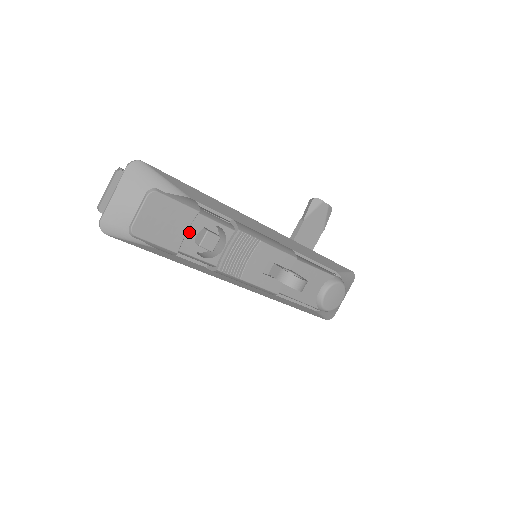
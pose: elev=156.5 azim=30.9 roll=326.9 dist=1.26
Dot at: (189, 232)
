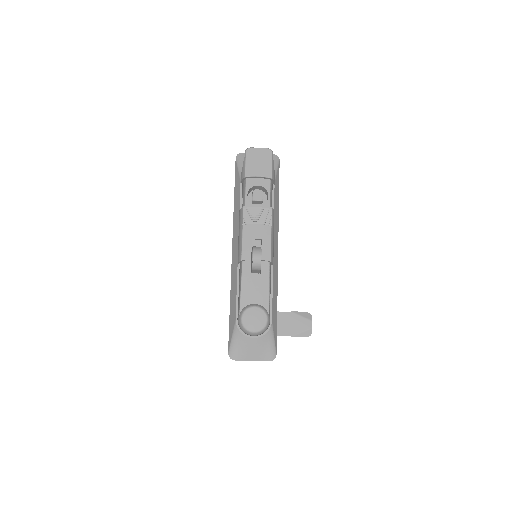
Dot at: (258, 181)
